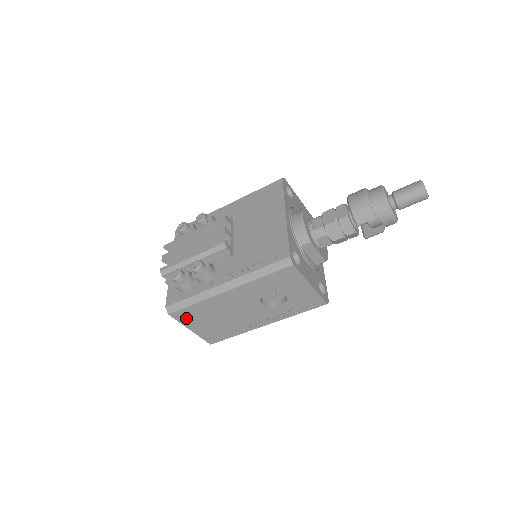
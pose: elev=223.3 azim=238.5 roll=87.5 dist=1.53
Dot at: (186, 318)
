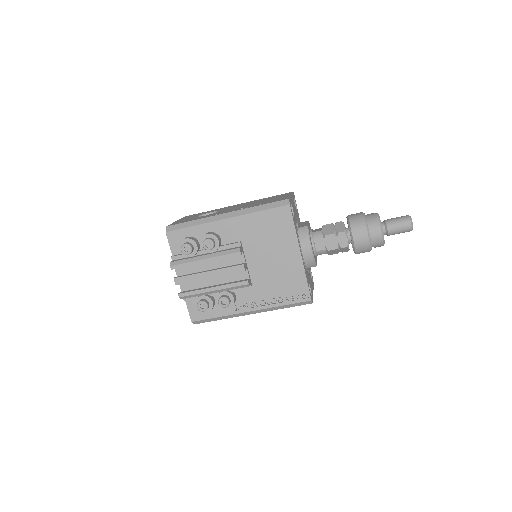
Dot at: occluded
